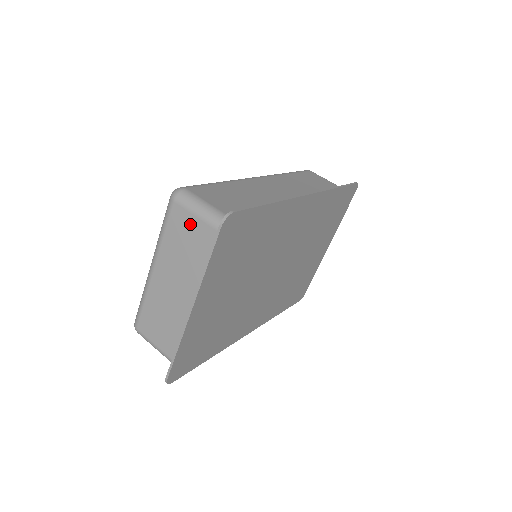
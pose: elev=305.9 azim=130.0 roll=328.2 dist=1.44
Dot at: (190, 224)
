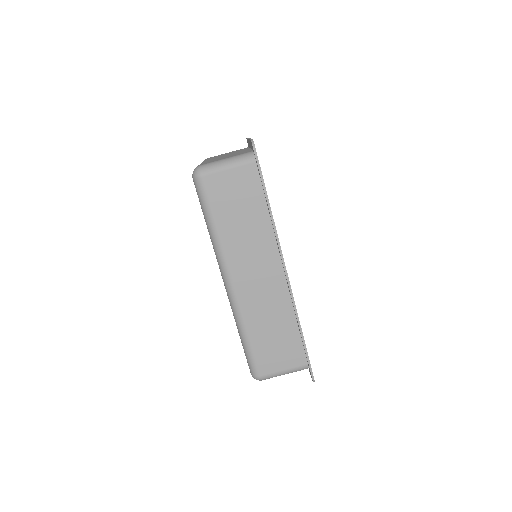
Dot at: occluded
